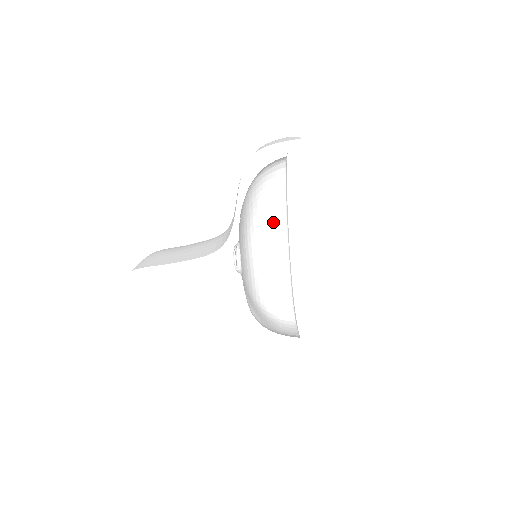
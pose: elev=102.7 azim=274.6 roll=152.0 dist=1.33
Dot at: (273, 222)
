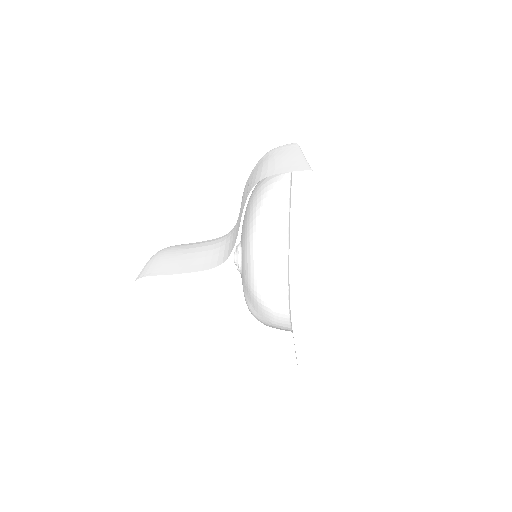
Dot at: (275, 214)
